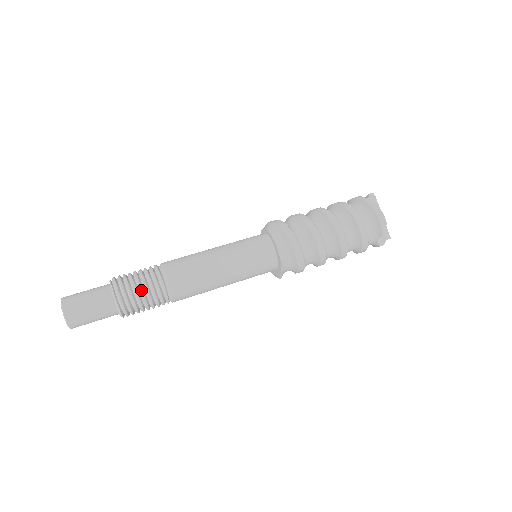
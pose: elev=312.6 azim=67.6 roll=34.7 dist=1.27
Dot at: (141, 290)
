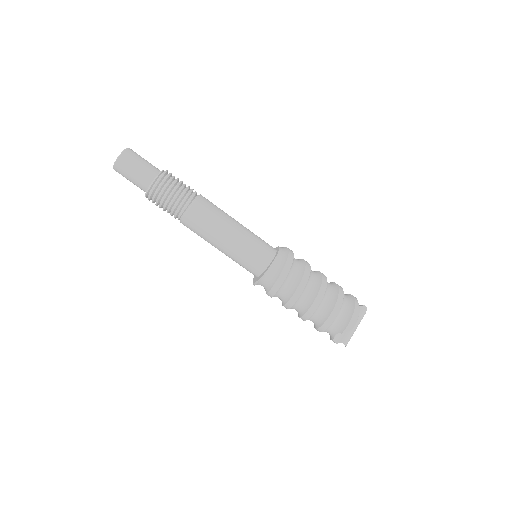
Dot at: (173, 193)
